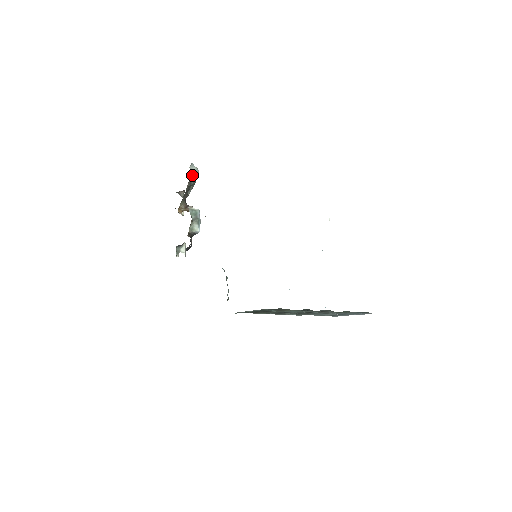
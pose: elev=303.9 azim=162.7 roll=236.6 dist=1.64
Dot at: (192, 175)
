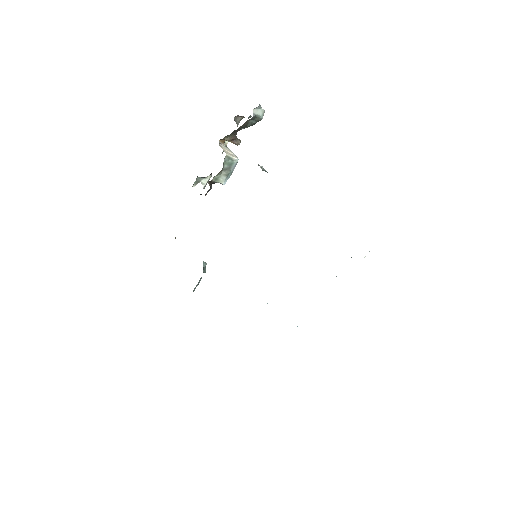
Dot at: (253, 117)
